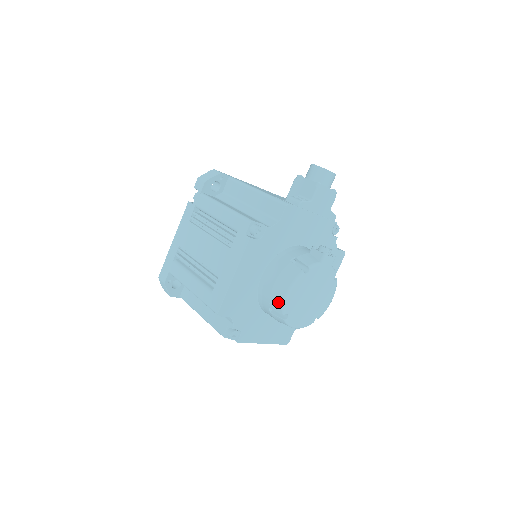
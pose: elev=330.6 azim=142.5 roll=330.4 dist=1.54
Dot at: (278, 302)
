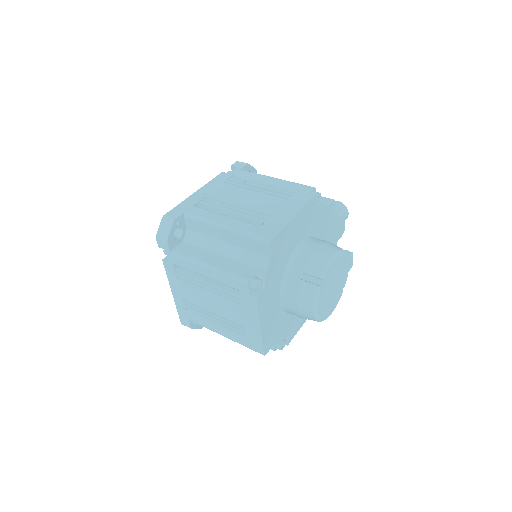
Dot at: (320, 264)
